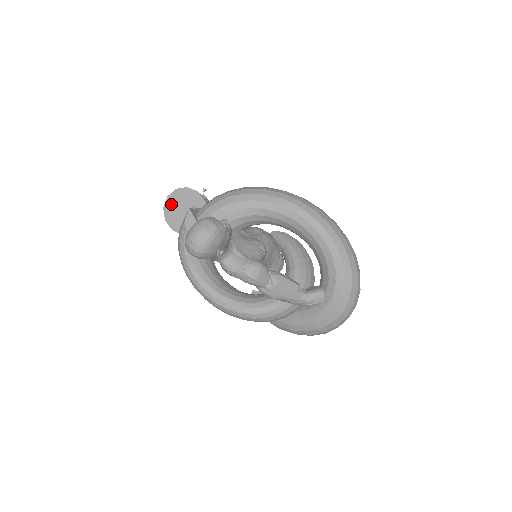
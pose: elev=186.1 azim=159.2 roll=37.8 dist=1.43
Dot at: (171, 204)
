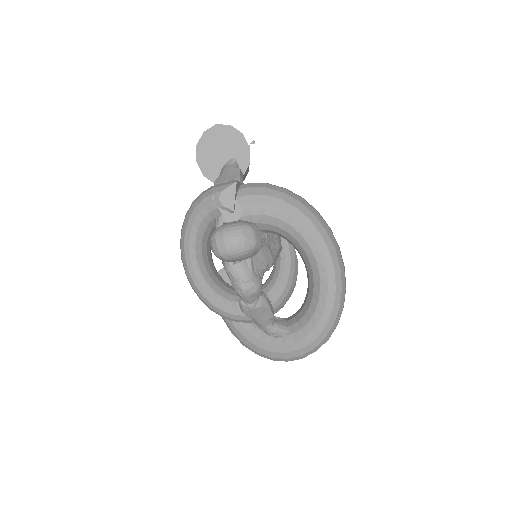
Dot at: (214, 135)
